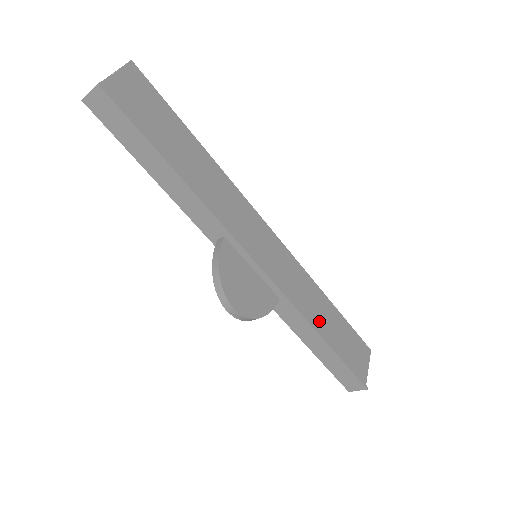
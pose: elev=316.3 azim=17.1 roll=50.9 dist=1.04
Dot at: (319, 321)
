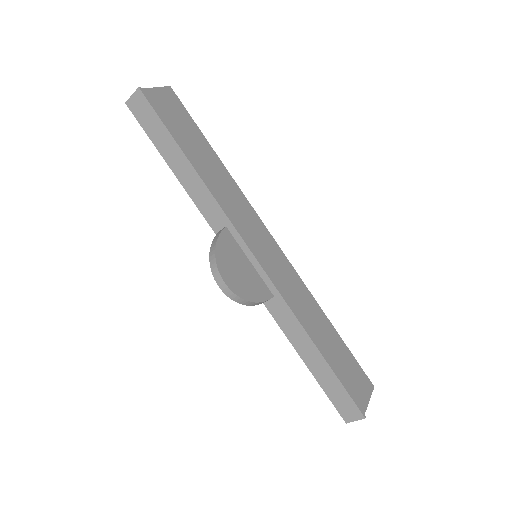
Dot at: (314, 332)
